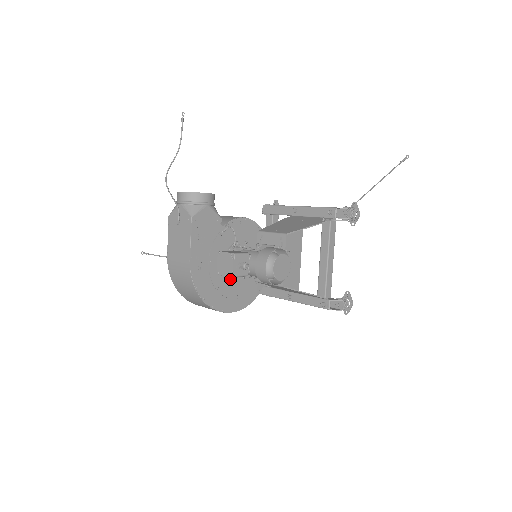
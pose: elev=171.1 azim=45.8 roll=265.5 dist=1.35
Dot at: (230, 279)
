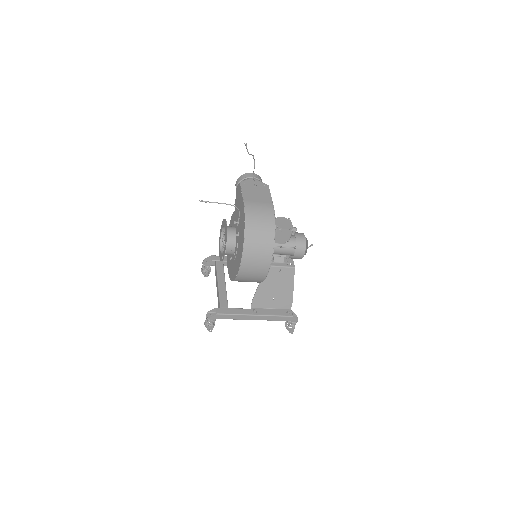
Dot at: occluded
